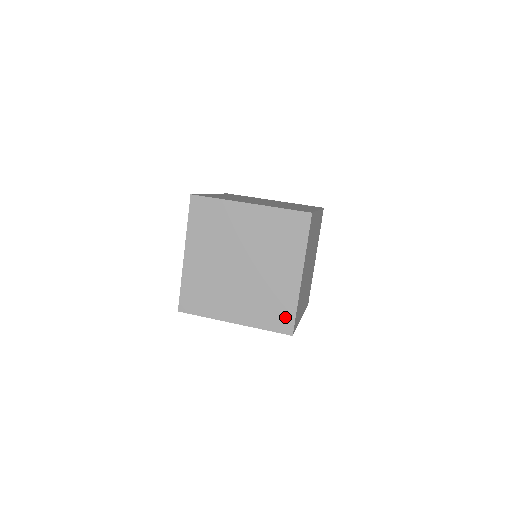
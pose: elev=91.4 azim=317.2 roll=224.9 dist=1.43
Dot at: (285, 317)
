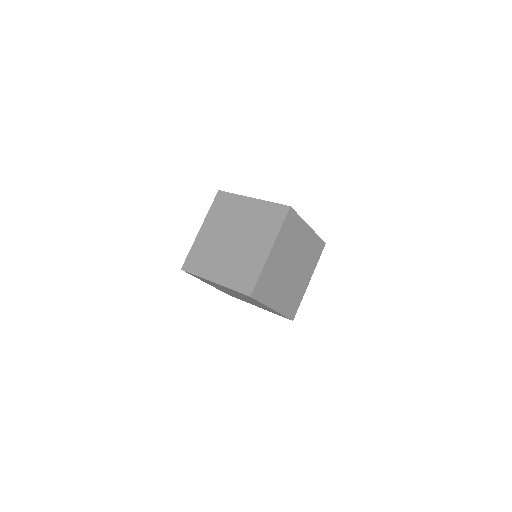
Dot at: (276, 211)
